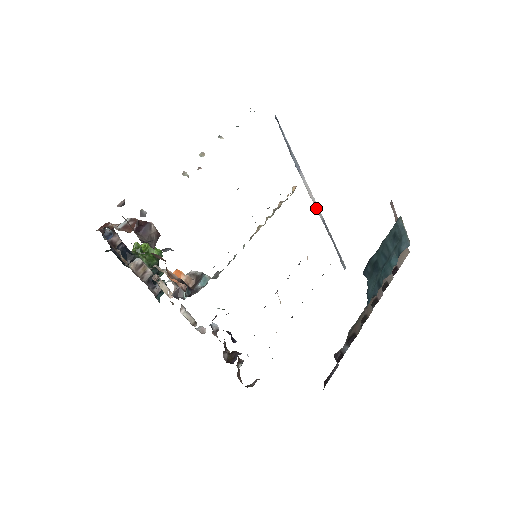
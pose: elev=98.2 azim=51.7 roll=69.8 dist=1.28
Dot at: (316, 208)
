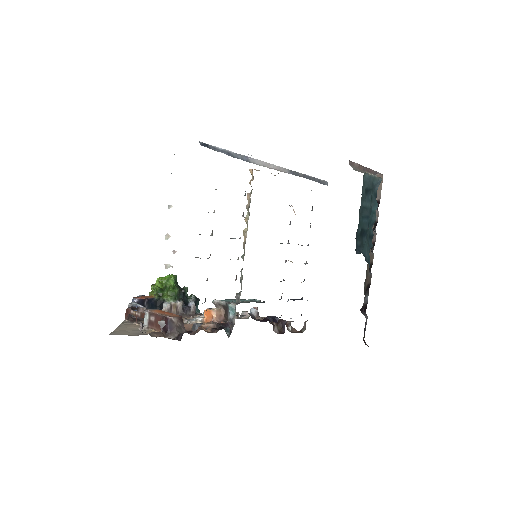
Dot at: (279, 170)
